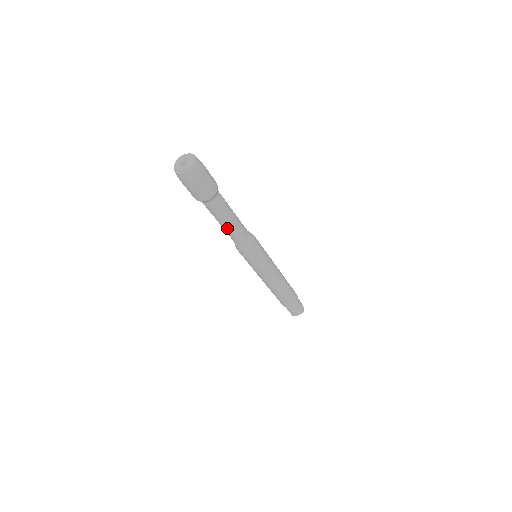
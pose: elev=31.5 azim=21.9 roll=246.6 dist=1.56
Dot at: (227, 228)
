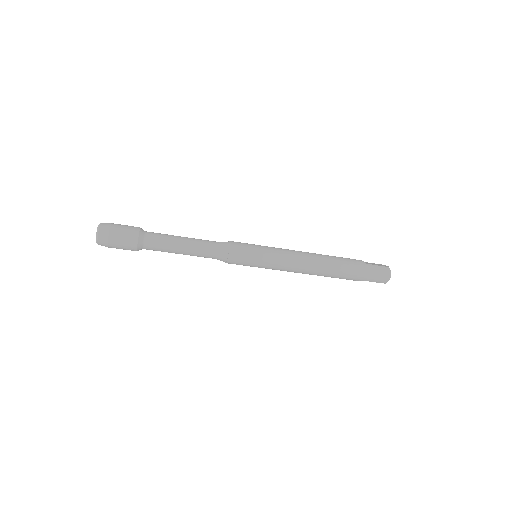
Dot at: (187, 252)
